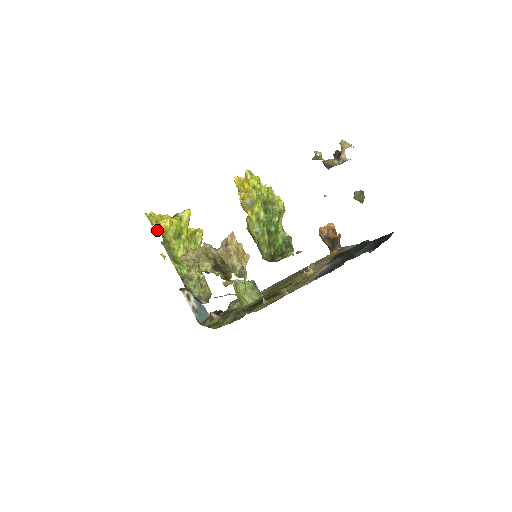
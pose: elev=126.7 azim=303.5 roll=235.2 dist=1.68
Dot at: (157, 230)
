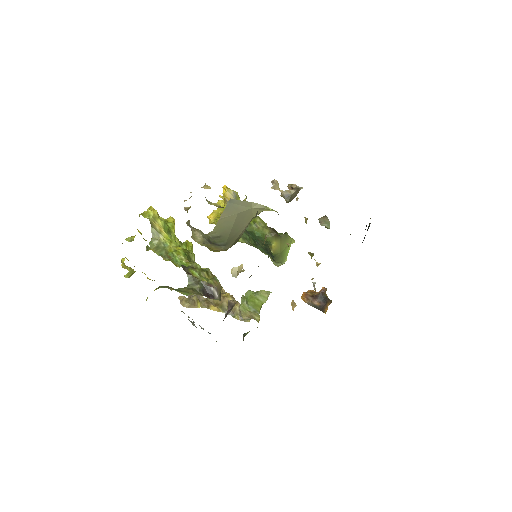
Dot at: (141, 234)
